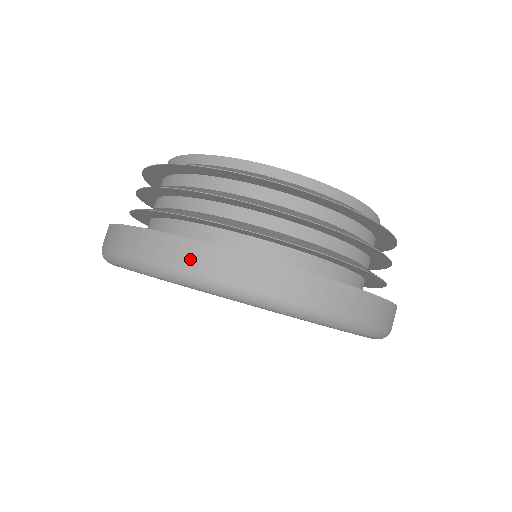
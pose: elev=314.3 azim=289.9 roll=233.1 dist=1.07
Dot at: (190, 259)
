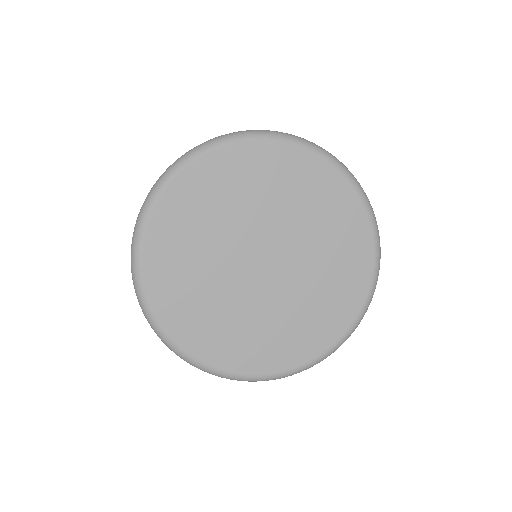
Dot at: occluded
